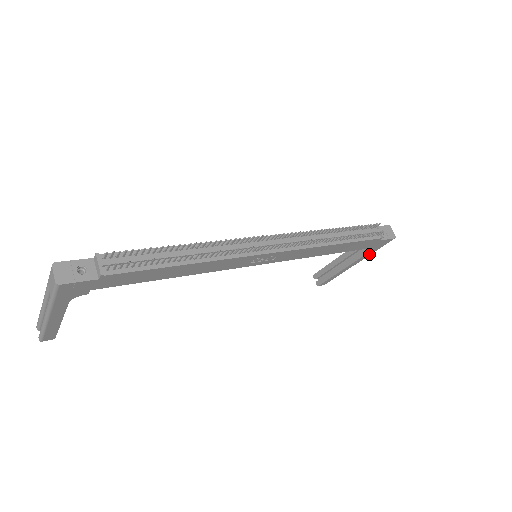
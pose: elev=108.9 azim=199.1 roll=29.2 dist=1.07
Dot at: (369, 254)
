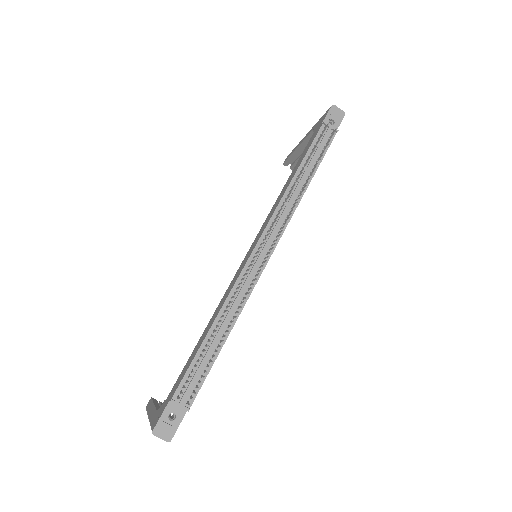
Dot at: occluded
